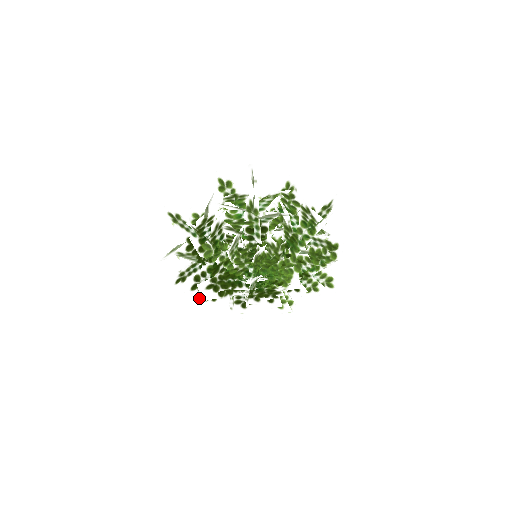
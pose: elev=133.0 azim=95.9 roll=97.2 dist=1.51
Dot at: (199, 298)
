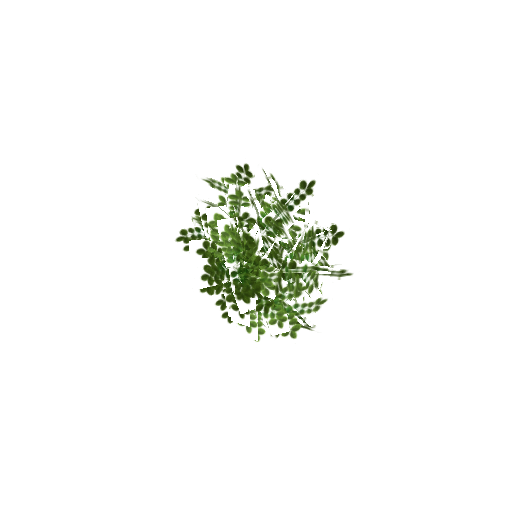
Dot at: (211, 305)
